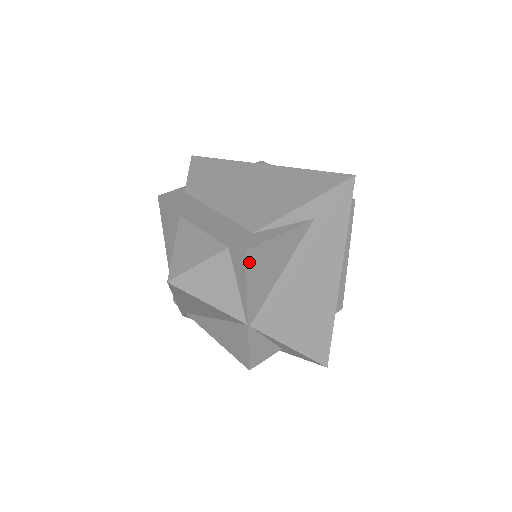
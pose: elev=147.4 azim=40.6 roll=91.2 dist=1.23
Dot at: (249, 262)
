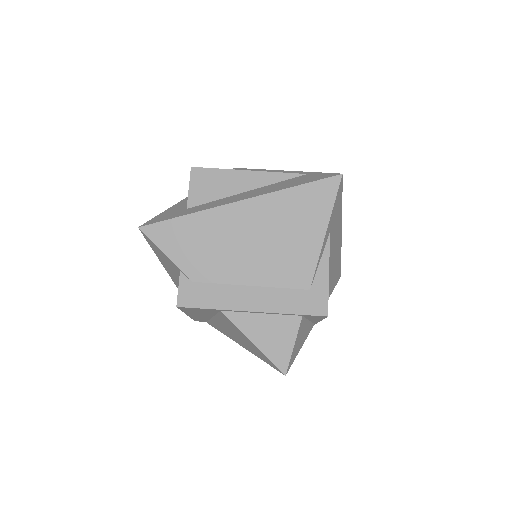
Dot at: occluded
